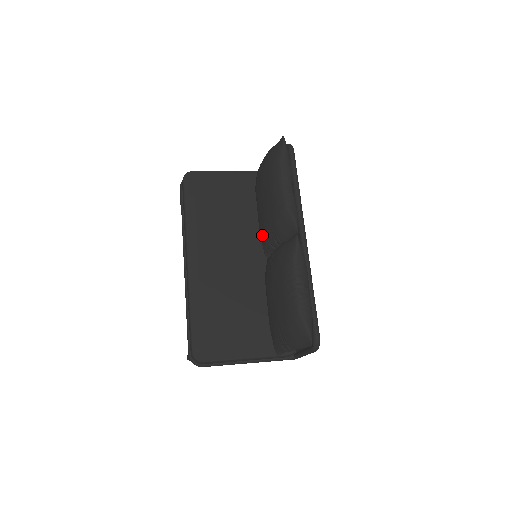
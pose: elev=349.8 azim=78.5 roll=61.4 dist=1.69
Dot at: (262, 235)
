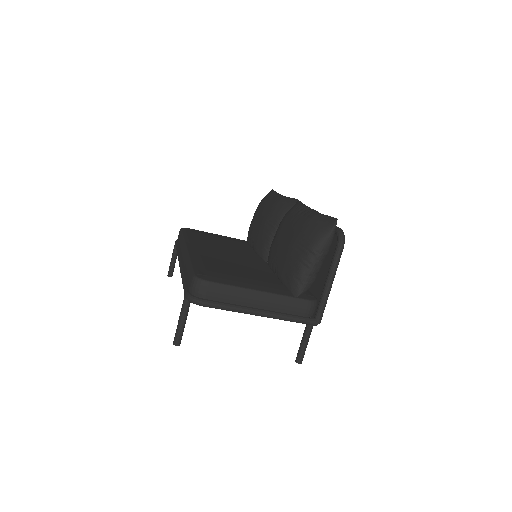
Dot at: (260, 244)
